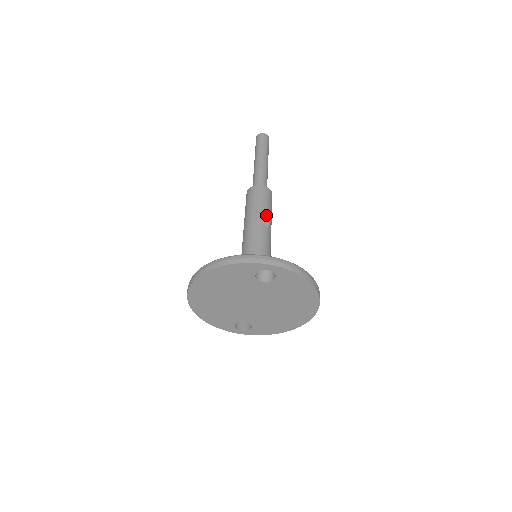
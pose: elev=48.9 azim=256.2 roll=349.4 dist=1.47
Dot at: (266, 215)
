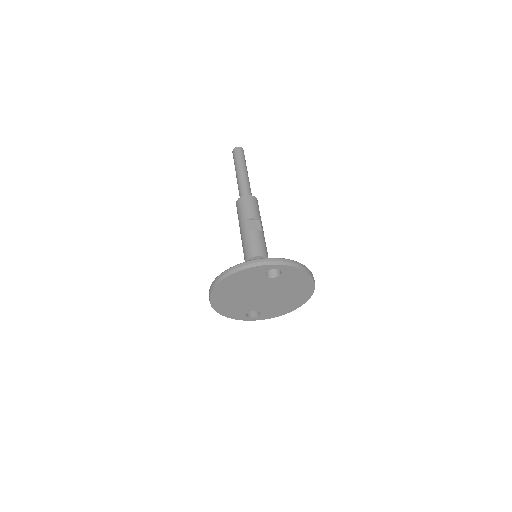
Dot at: (258, 220)
